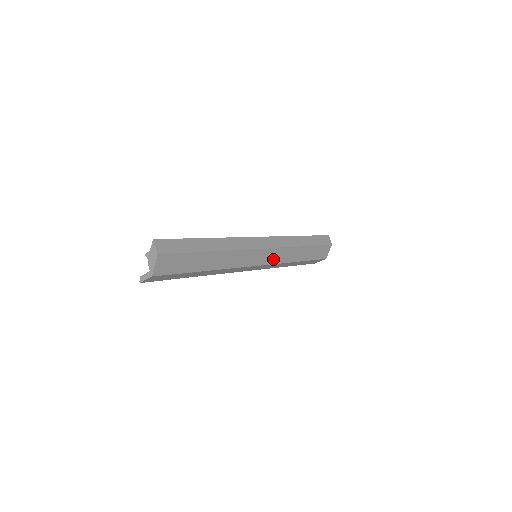
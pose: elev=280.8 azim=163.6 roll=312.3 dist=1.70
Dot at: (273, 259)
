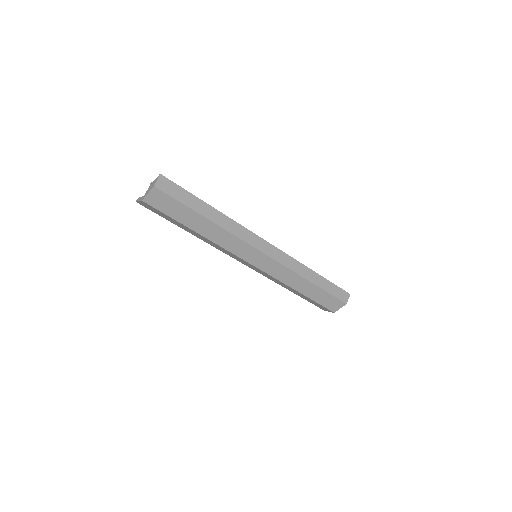
Dot at: (271, 270)
